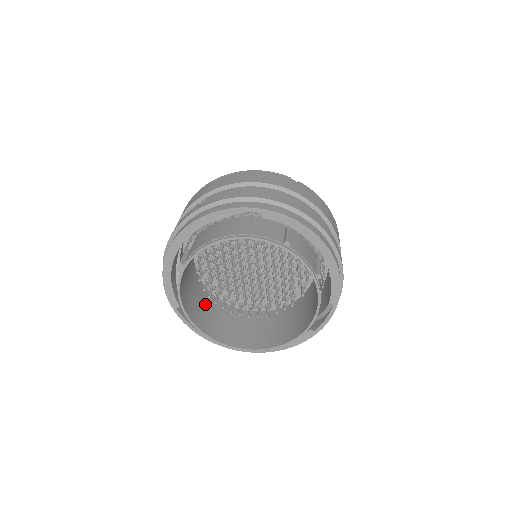
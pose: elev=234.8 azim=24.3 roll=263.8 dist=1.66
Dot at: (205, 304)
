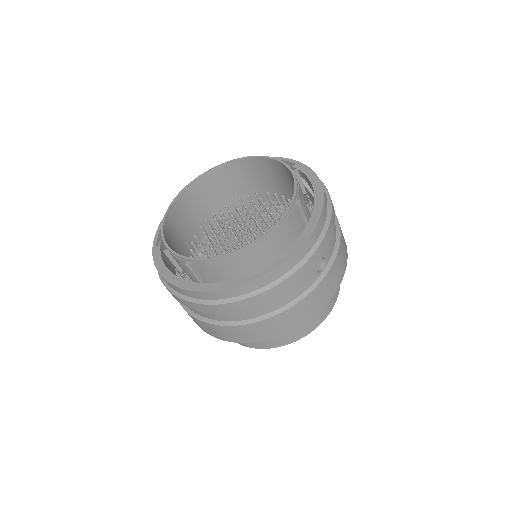
Dot at: (183, 244)
